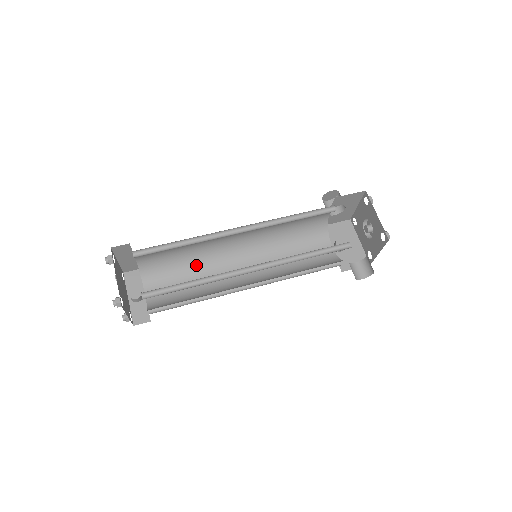
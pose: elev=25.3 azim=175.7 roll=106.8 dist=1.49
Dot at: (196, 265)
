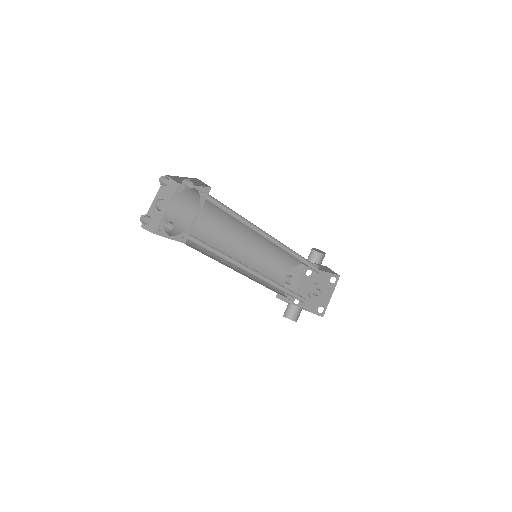
Dot at: (215, 220)
